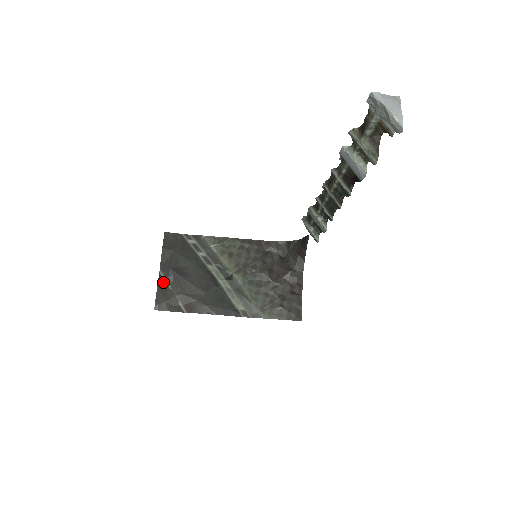
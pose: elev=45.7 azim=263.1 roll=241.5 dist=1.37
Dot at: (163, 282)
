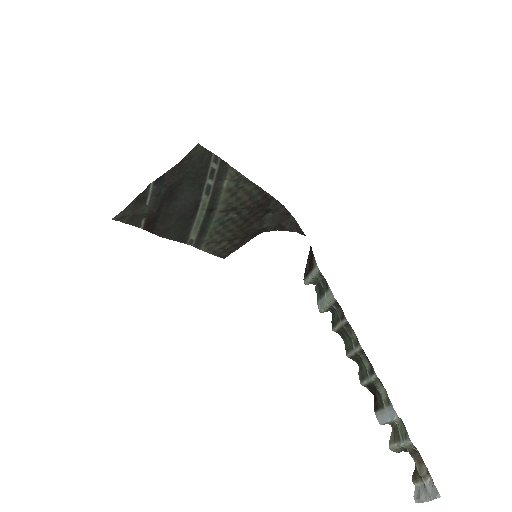
Dot at: (145, 195)
